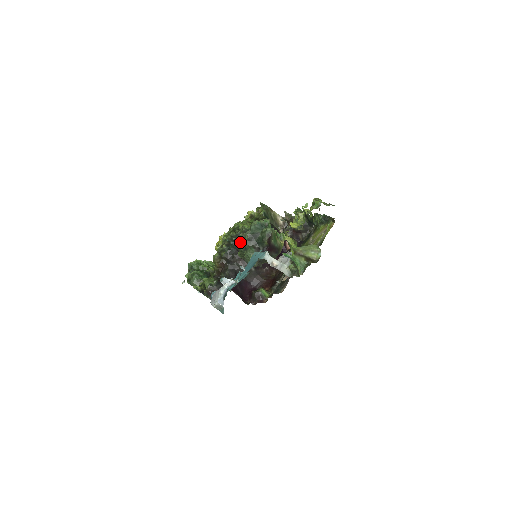
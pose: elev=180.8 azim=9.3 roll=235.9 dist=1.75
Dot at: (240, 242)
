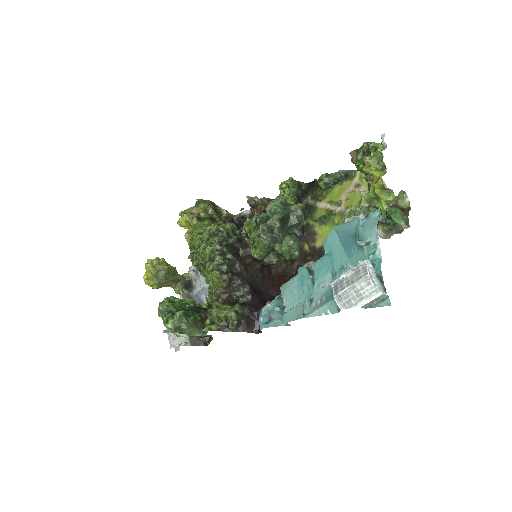
Dot at: (267, 235)
